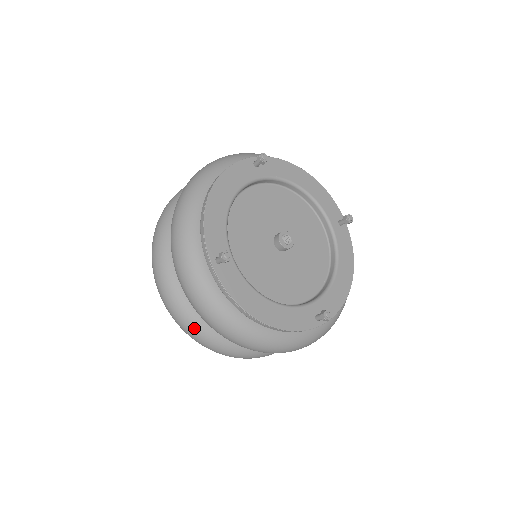
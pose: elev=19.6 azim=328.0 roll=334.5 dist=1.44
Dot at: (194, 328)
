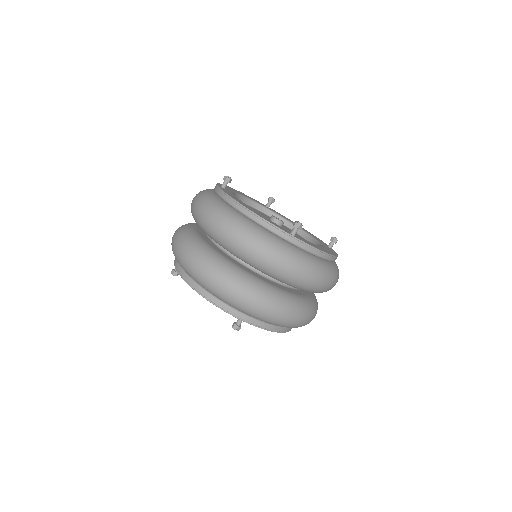
Dot at: (188, 243)
